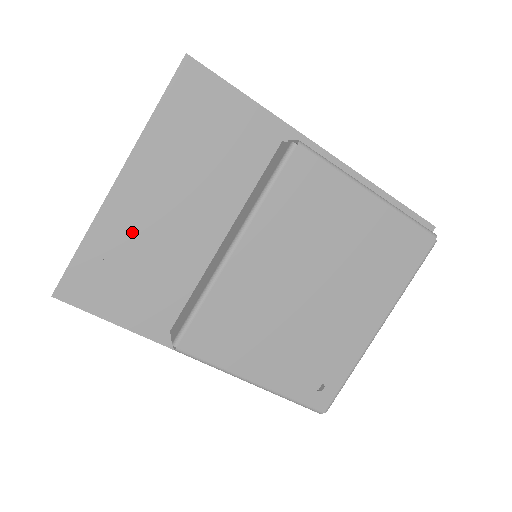
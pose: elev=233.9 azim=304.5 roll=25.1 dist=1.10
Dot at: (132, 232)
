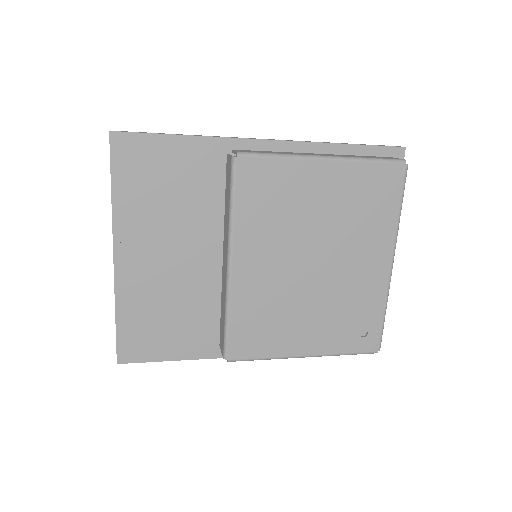
Dot at: (148, 289)
